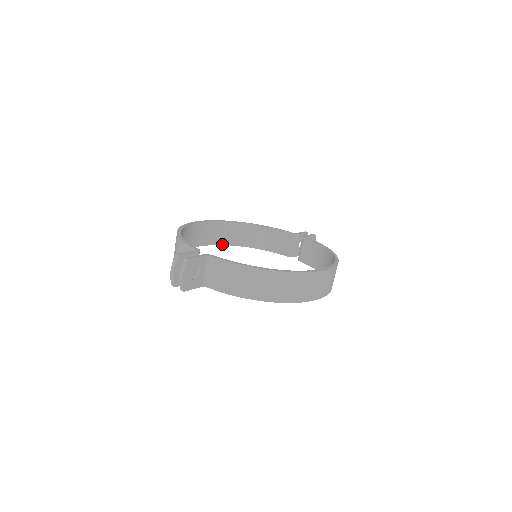
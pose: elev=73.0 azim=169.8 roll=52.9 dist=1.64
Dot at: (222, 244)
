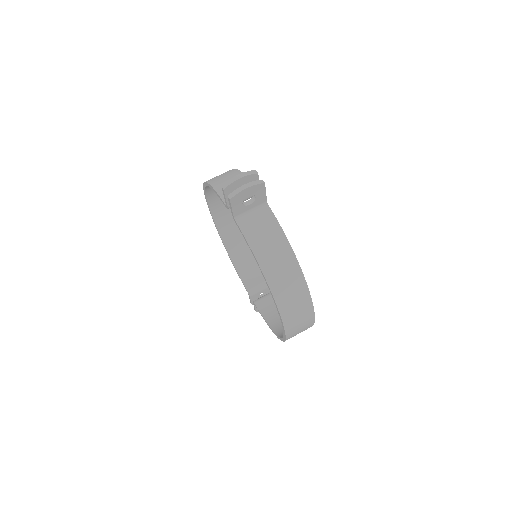
Dot at: (217, 226)
